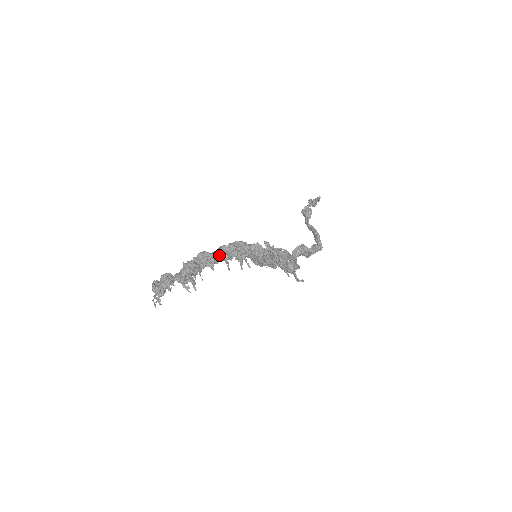
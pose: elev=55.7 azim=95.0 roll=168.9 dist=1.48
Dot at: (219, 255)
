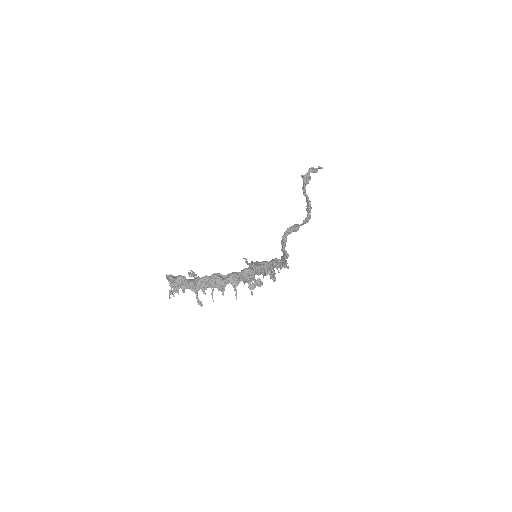
Dot at: (230, 282)
